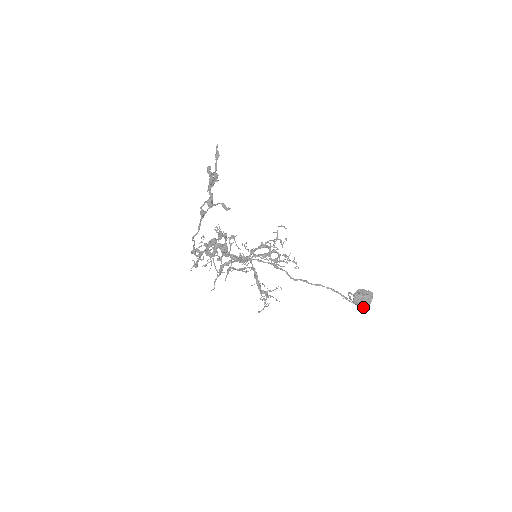
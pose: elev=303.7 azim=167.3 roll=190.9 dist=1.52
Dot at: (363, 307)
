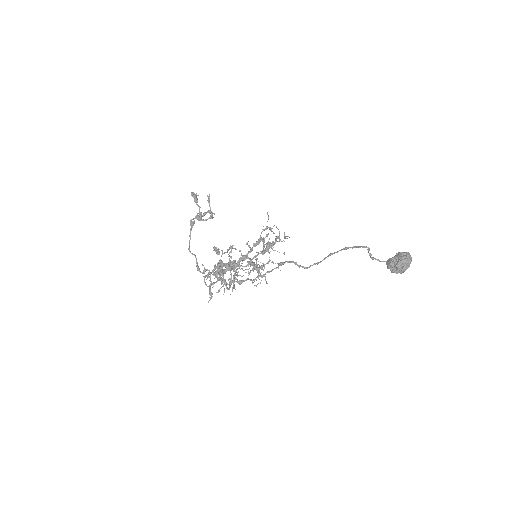
Dot at: (401, 268)
